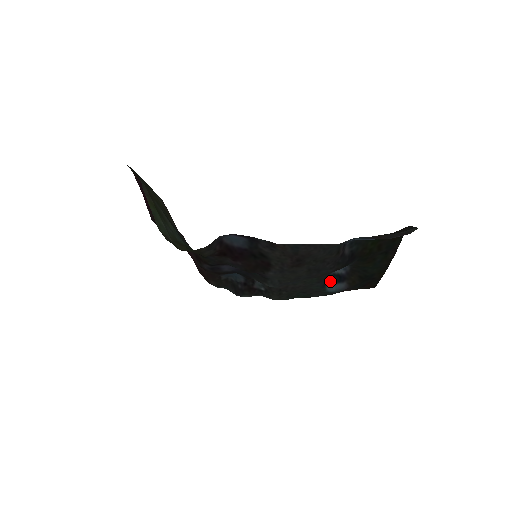
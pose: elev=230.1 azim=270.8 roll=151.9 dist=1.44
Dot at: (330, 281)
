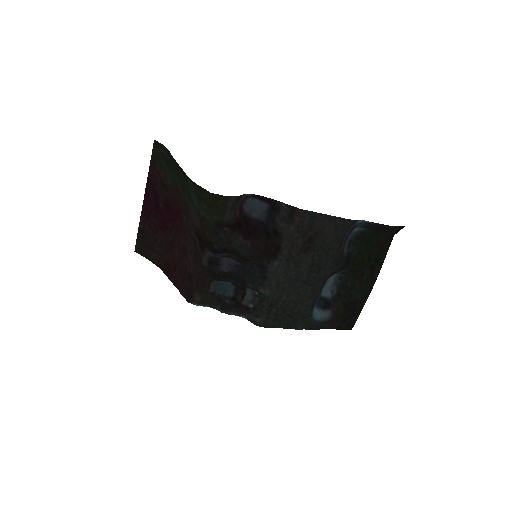
Dot at: (317, 306)
